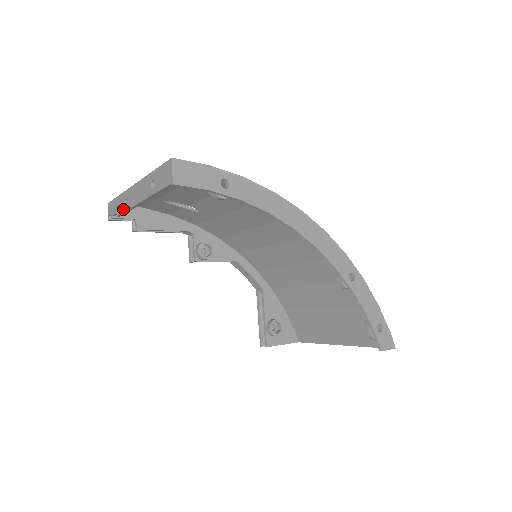
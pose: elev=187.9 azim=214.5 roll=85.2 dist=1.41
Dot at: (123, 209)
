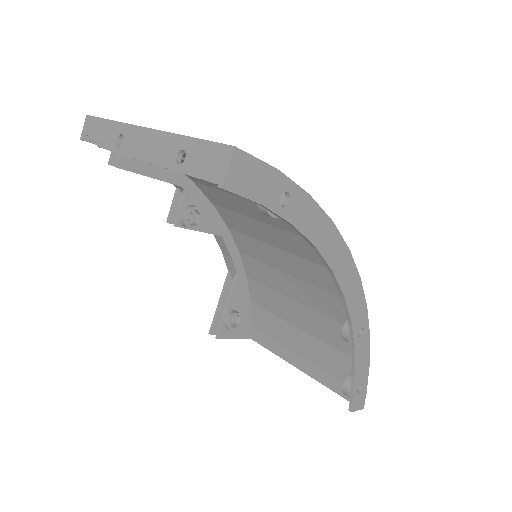
Dot at: (112, 146)
